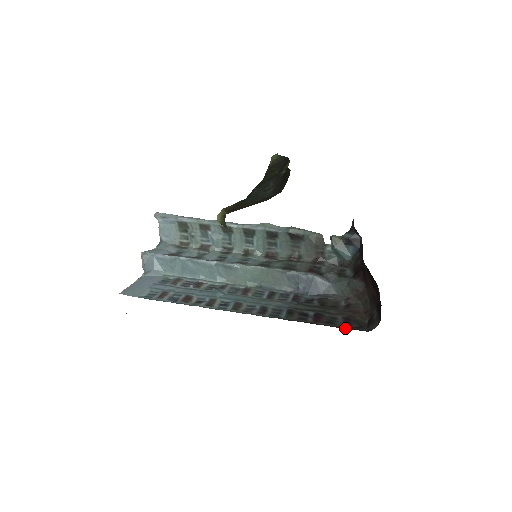
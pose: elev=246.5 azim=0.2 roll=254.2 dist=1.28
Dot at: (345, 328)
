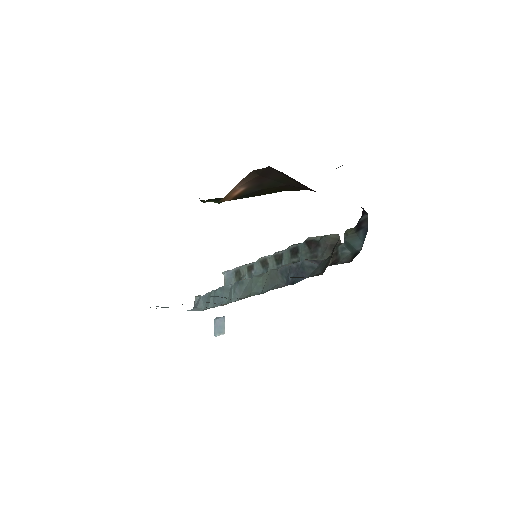
Dot at: occluded
